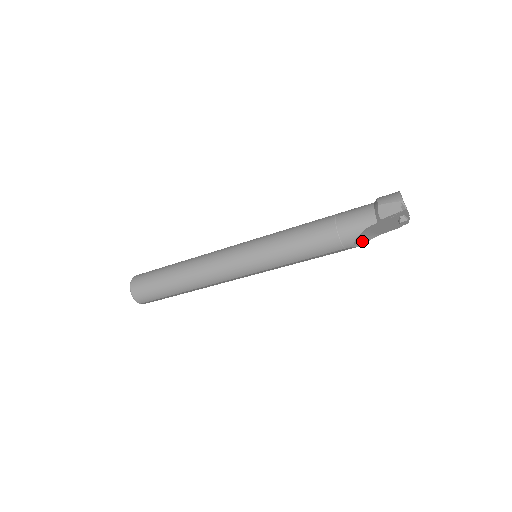
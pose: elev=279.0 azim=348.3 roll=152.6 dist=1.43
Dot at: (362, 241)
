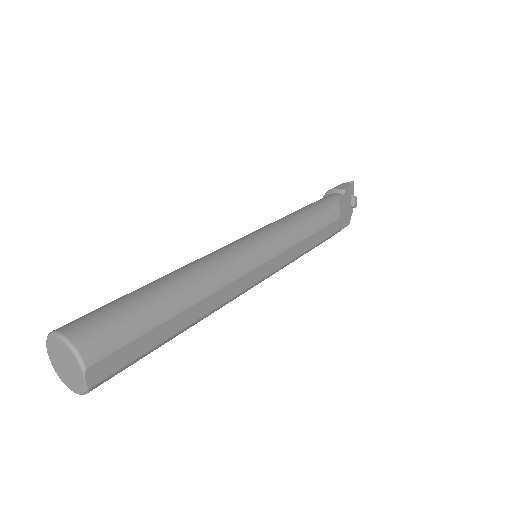
Dot at: occluded
